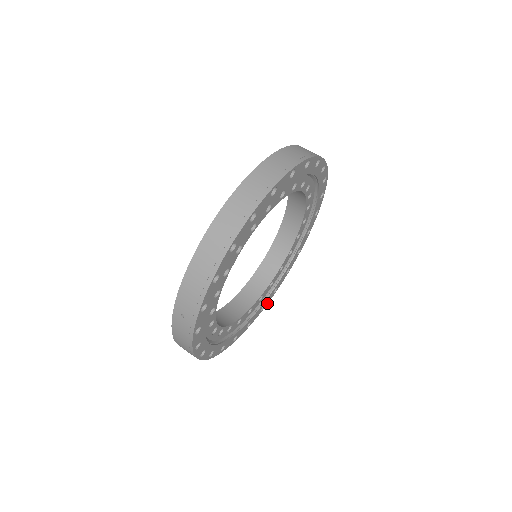
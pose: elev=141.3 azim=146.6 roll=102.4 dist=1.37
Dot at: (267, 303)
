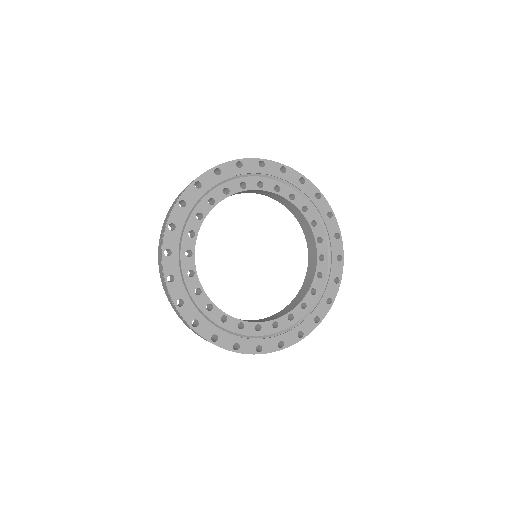
Dot at: (290, 345)
